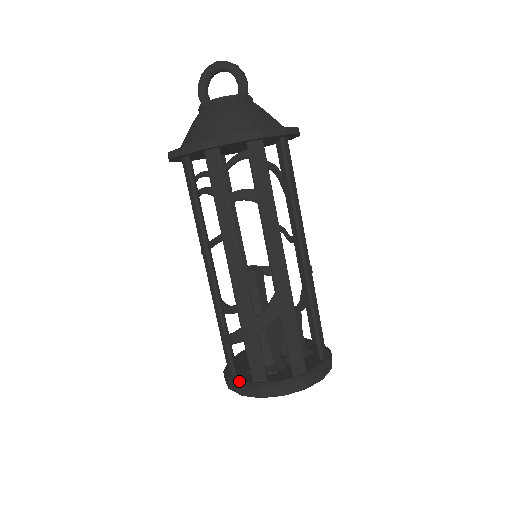
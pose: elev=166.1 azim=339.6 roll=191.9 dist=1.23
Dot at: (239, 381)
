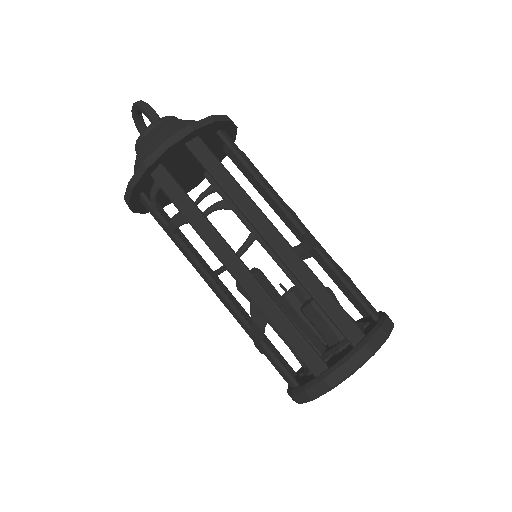
Dot at: occluded
